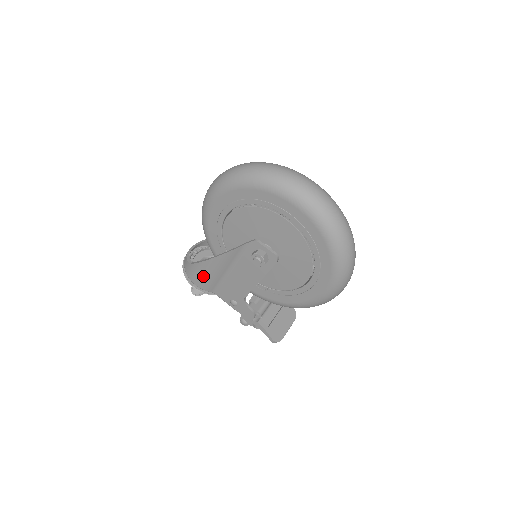
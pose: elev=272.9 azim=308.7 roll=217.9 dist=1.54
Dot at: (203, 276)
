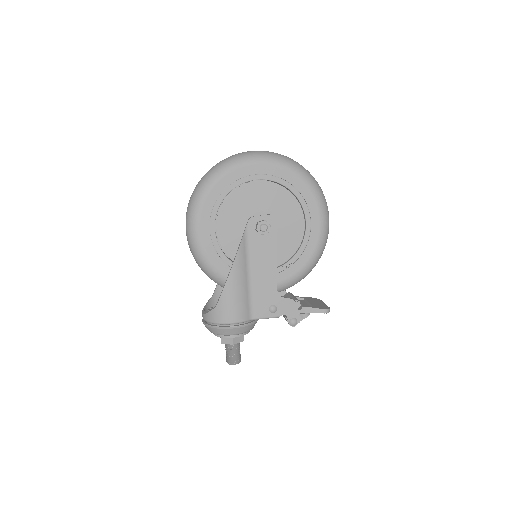
Dot at: (234, 302)
